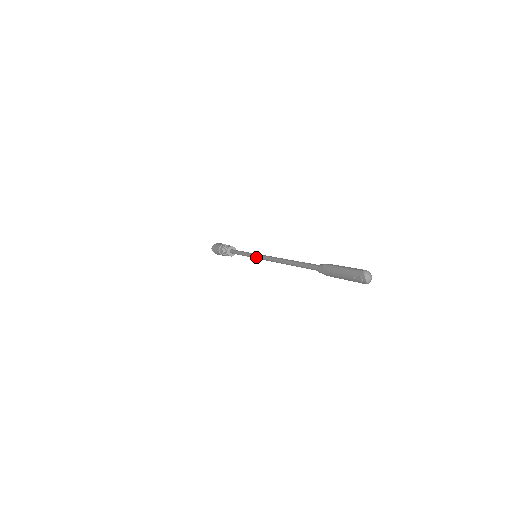
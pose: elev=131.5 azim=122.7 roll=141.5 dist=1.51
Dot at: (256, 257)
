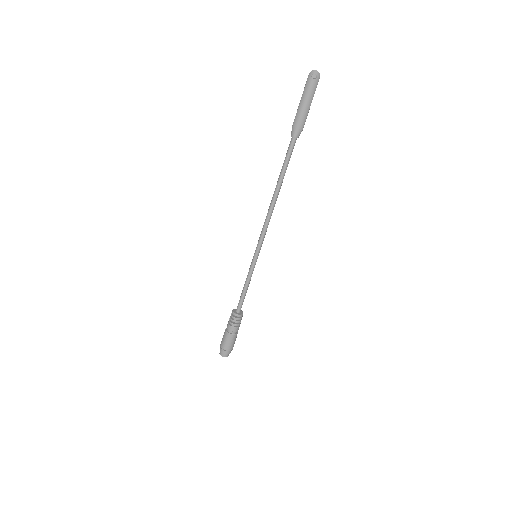
Dot at: (257, 252)
